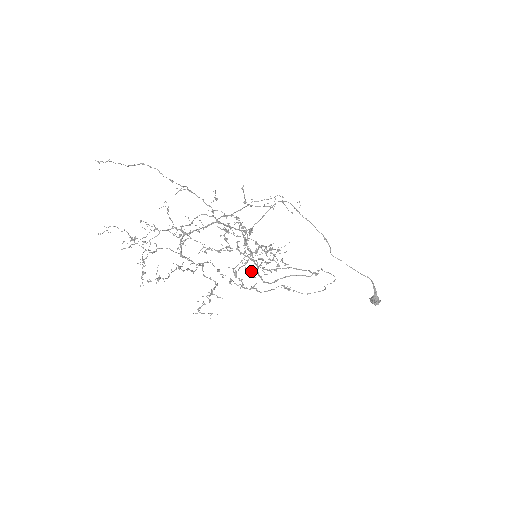
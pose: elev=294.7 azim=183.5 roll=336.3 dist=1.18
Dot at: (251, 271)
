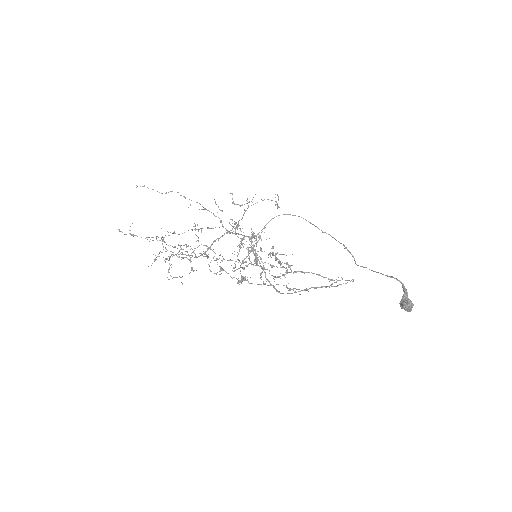
Dot at: (239, 260)
